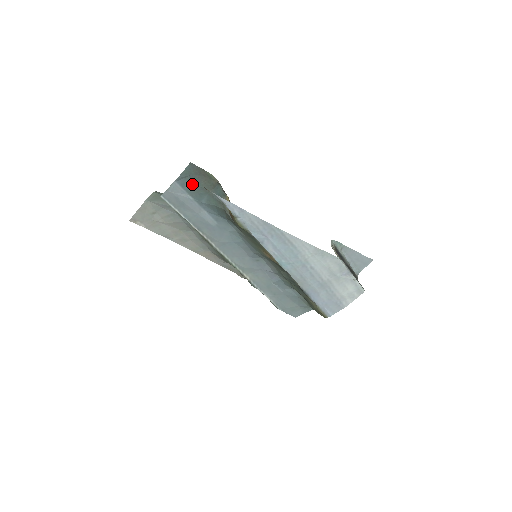
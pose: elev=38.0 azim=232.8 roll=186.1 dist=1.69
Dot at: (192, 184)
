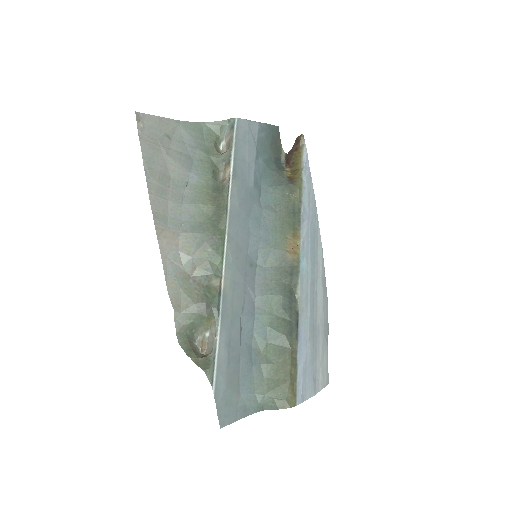
Dot at: (267, 138)
